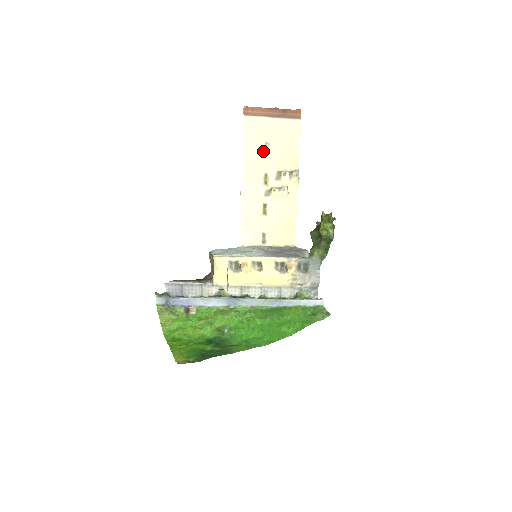
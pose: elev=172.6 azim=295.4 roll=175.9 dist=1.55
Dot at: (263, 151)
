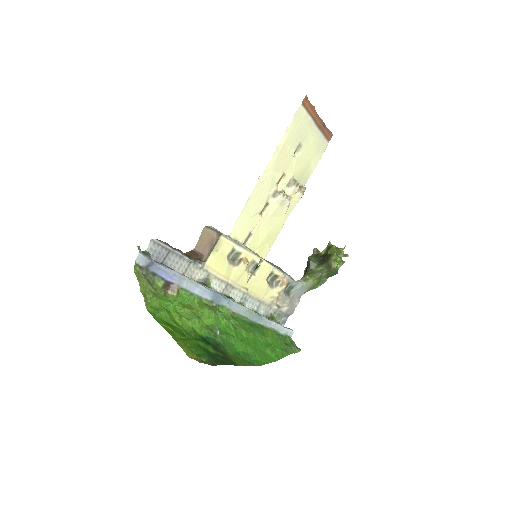
Dot at: (294, 150)
